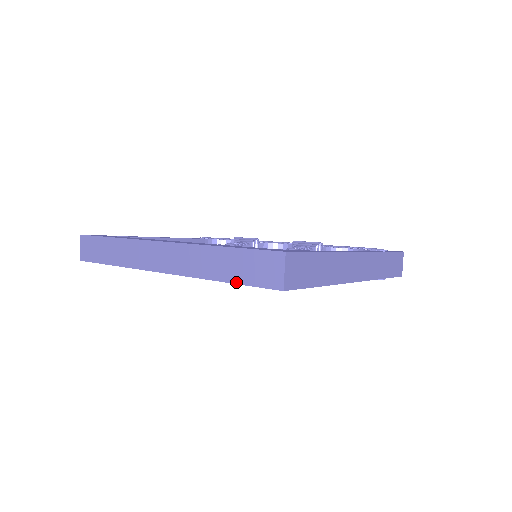
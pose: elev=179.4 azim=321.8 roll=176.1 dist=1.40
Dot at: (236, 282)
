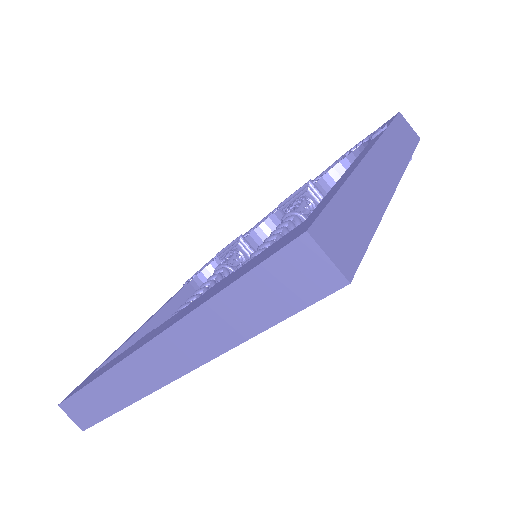
Dot at: (275, 322)
